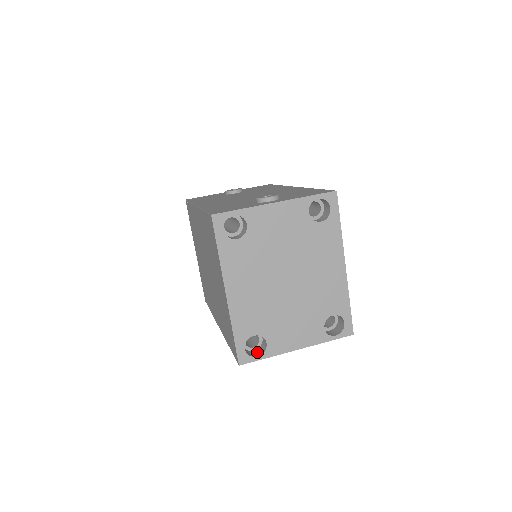
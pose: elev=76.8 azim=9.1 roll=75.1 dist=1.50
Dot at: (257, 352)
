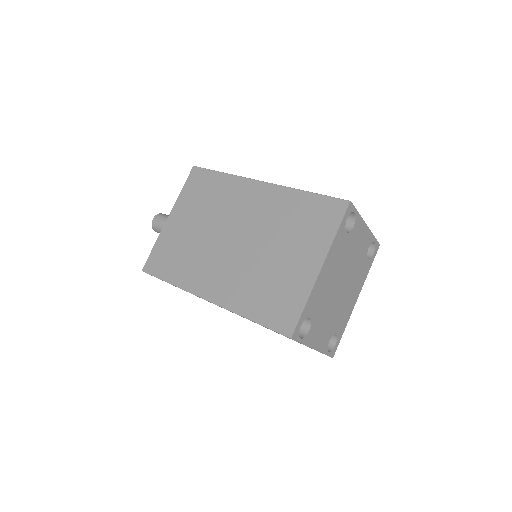
Dot at: occluded
